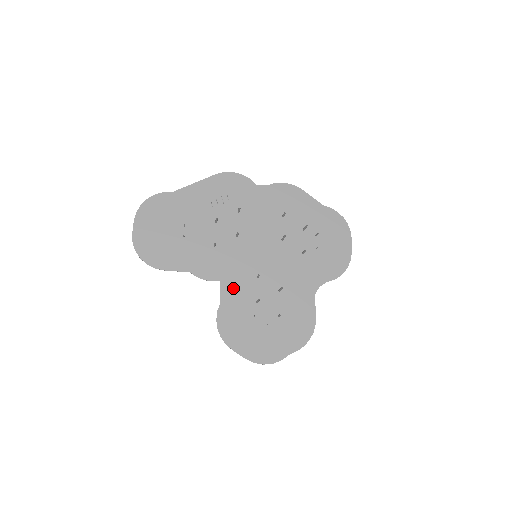
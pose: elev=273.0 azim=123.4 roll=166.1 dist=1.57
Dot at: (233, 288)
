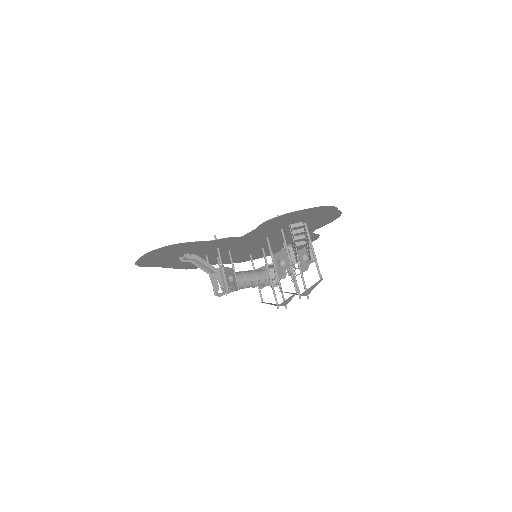
Dot at: (256, 234)
